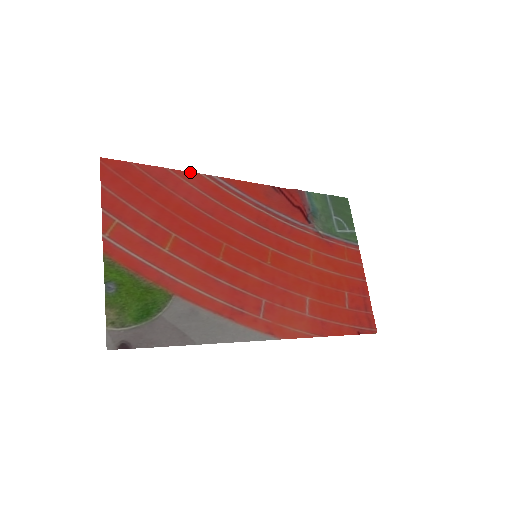
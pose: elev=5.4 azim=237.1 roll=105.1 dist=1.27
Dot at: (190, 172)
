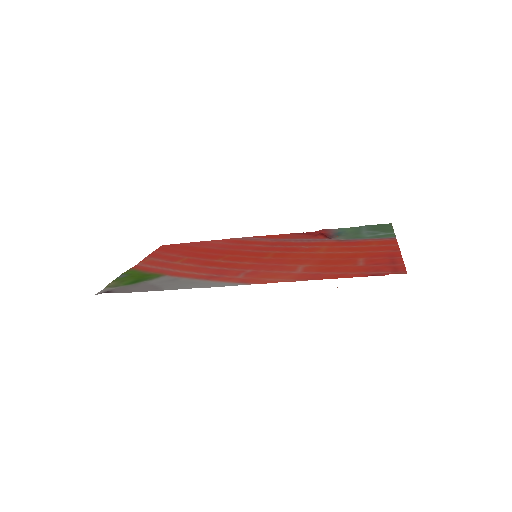
Dot at: (222, 240)
